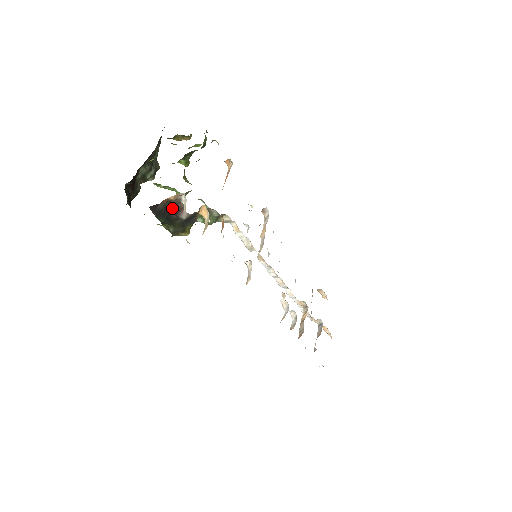
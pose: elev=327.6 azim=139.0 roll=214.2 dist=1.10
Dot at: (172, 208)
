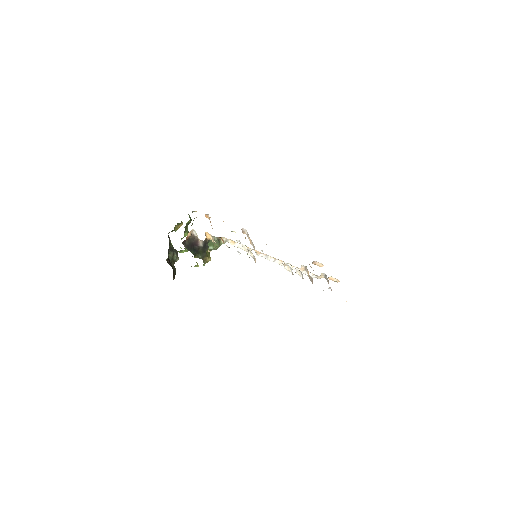
Dot at: (193, 243)
